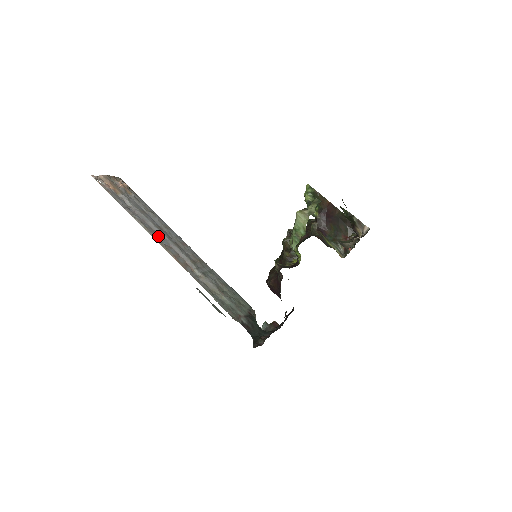
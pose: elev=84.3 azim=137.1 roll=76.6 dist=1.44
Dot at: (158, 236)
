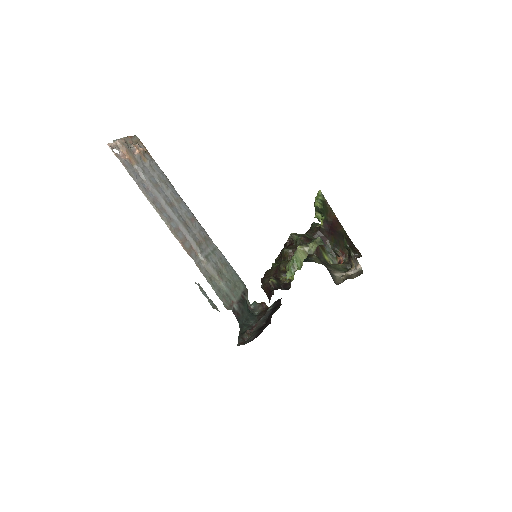
Dot at: (168, 218)
